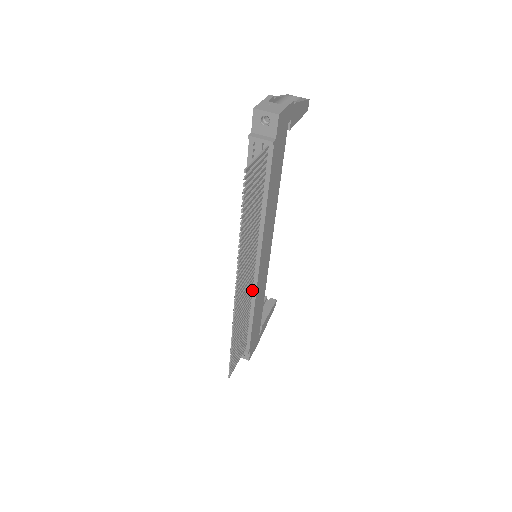
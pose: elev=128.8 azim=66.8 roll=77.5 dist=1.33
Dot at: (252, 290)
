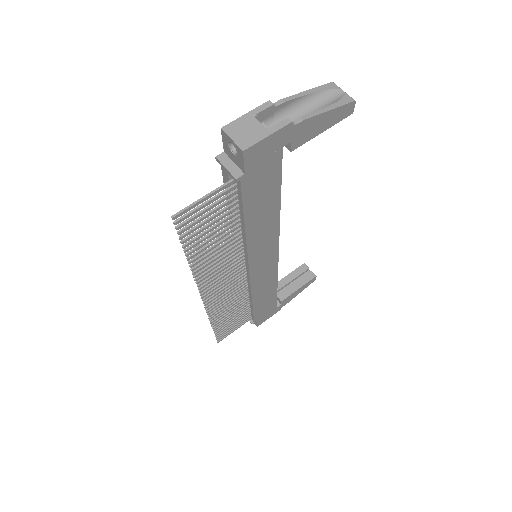
Dot at: (248, 284)
